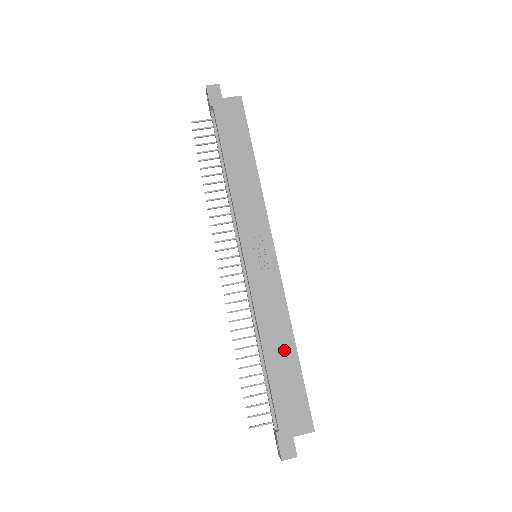
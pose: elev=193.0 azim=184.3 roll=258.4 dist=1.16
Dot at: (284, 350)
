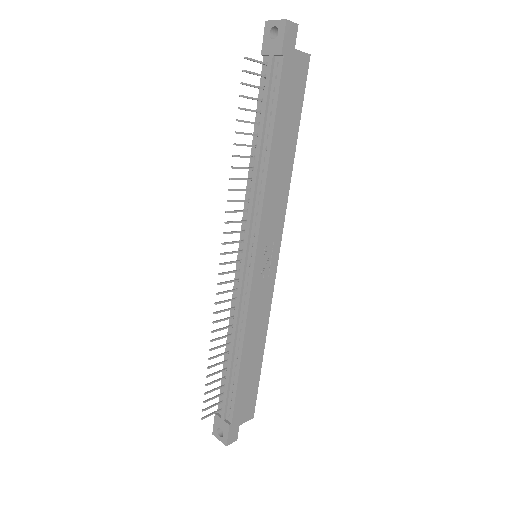
Dot at: (256, 354)
